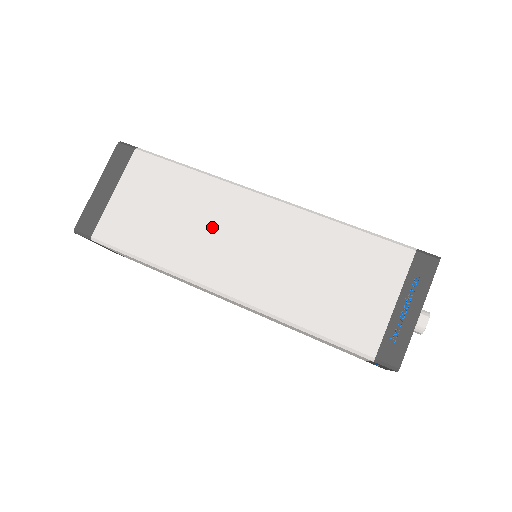
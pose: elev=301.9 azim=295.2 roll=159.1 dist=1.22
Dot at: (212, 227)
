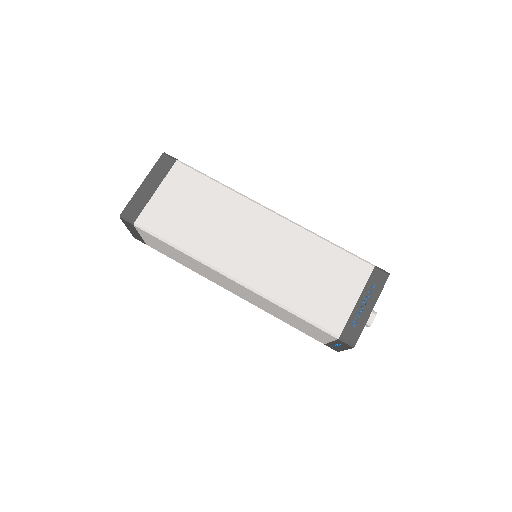
Dot at: (232, 229)
